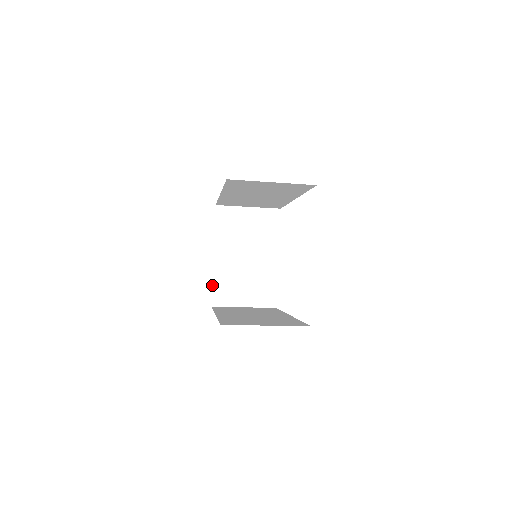
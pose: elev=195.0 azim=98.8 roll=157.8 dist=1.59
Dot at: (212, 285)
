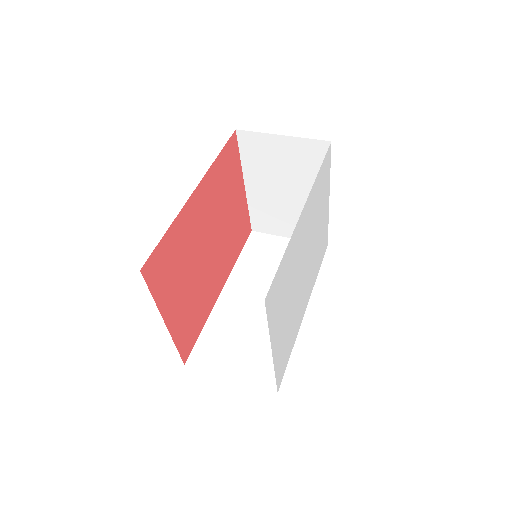
Dot at: (249, 213)
